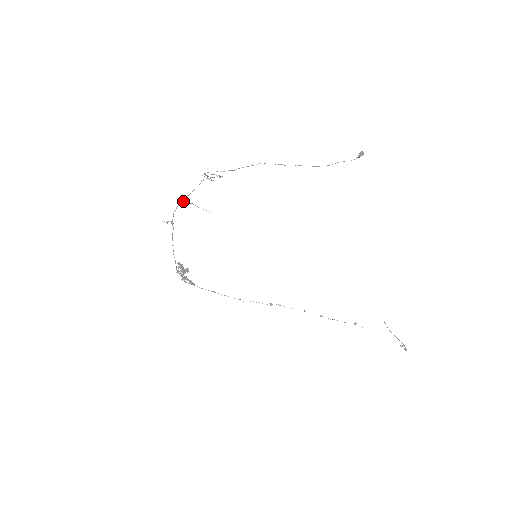
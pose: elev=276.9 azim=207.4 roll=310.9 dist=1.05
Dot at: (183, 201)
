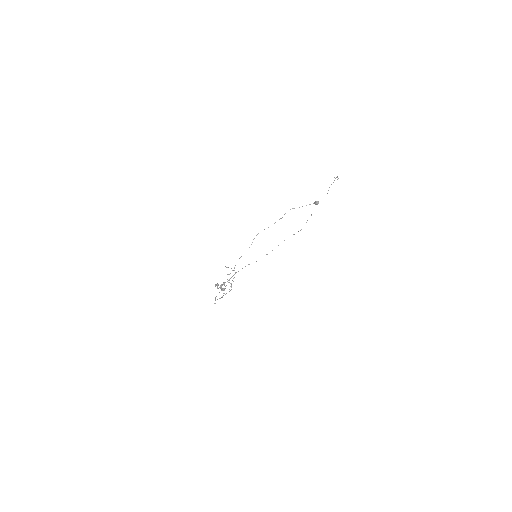
Dot at: occluded
